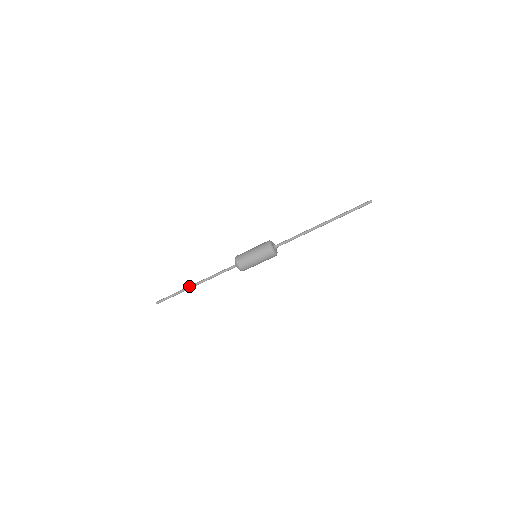
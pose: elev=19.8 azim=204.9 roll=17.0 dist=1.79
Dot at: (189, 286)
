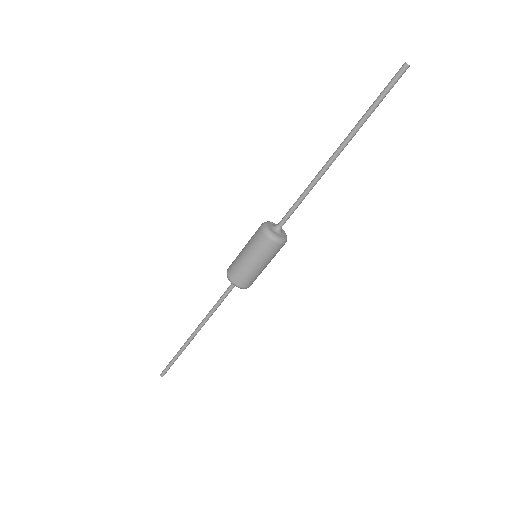
Dot at: occluded
